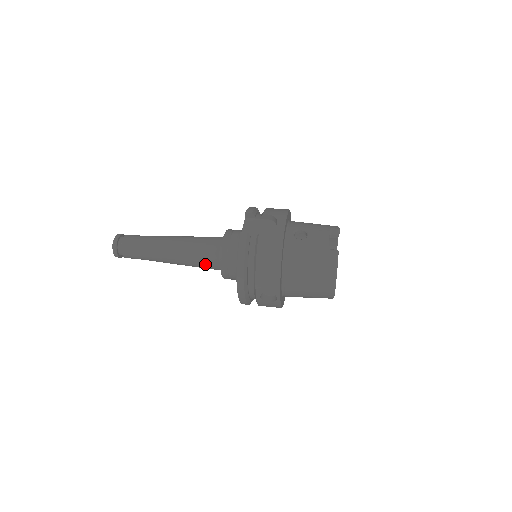
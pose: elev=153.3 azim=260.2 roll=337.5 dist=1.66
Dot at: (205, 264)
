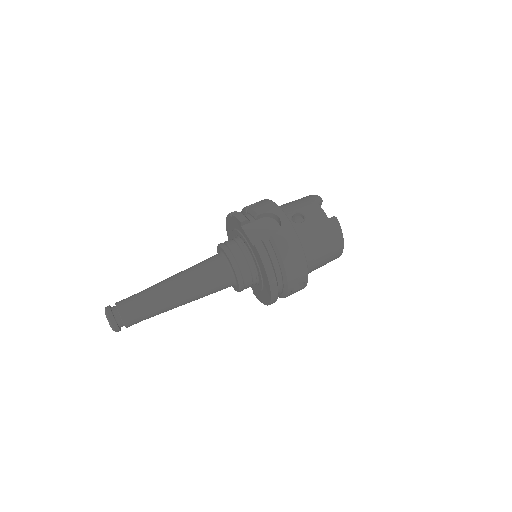
Dot at: (218, 289)
